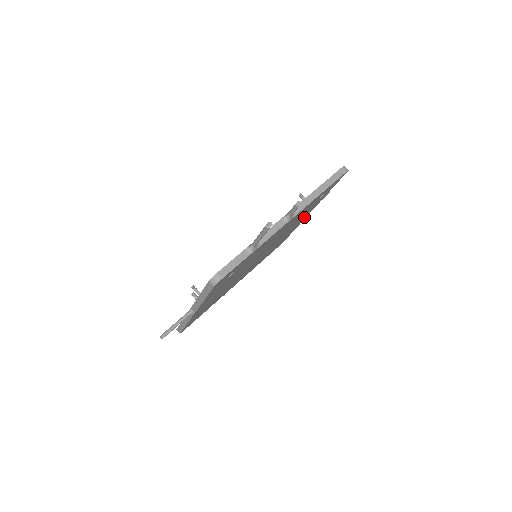
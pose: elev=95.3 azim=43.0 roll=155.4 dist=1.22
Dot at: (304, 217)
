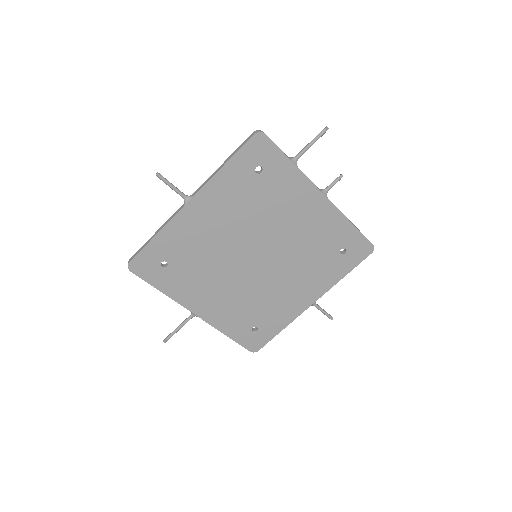
Dot at: (305, 298)
